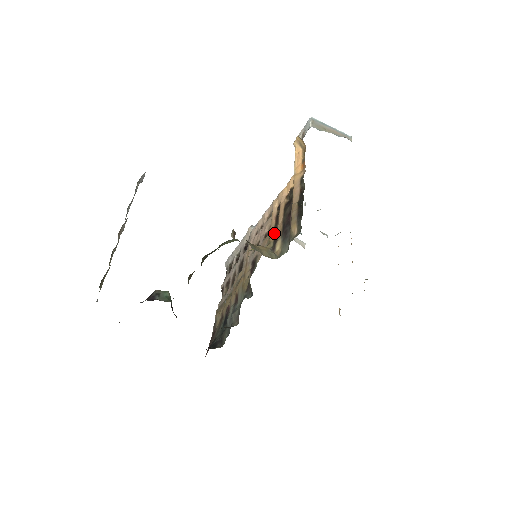
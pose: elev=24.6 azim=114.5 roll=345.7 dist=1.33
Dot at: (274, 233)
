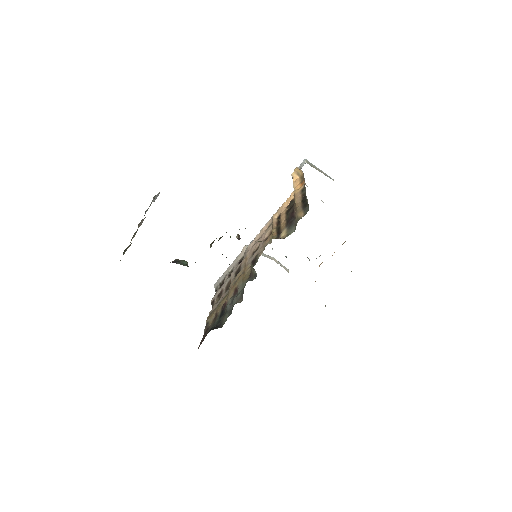
Dot at: (277, 231)
